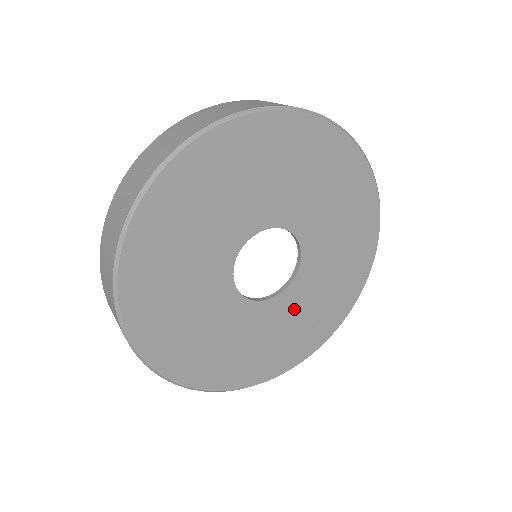
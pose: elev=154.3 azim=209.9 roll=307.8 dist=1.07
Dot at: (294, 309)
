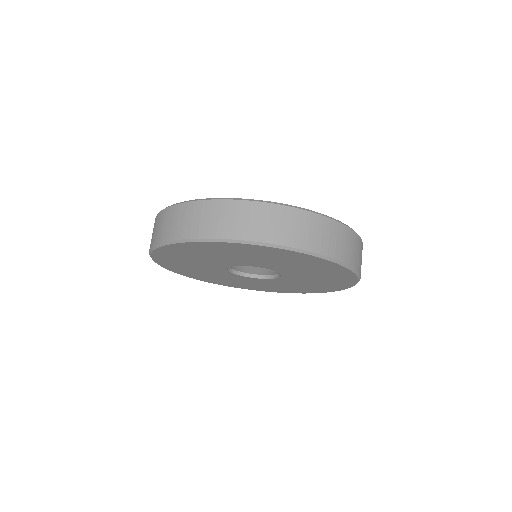
Dot at: (288, 283)
